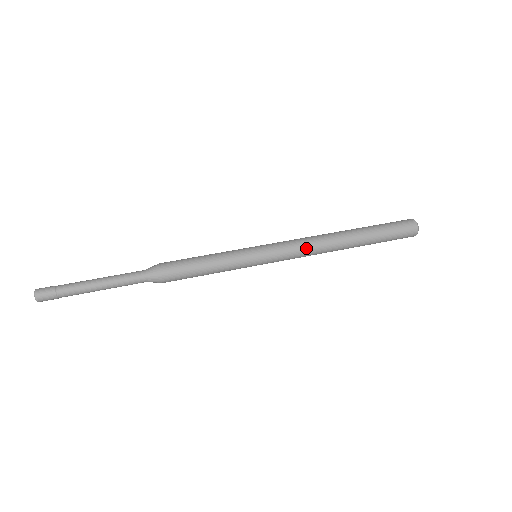
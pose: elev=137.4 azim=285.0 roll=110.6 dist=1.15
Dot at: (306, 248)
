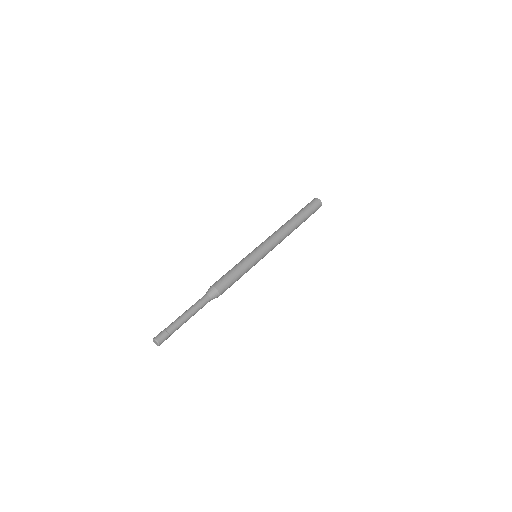
Dot at: (280, 241)
